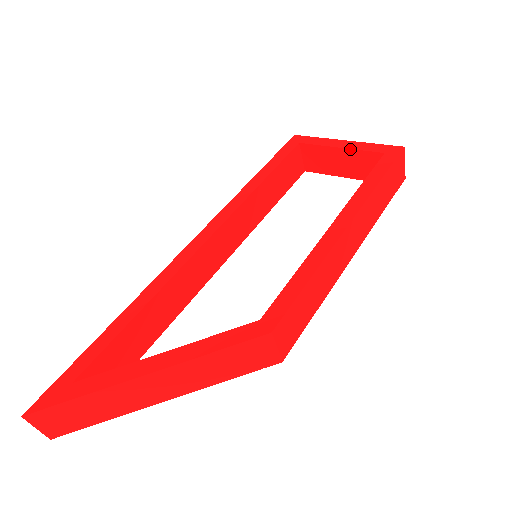
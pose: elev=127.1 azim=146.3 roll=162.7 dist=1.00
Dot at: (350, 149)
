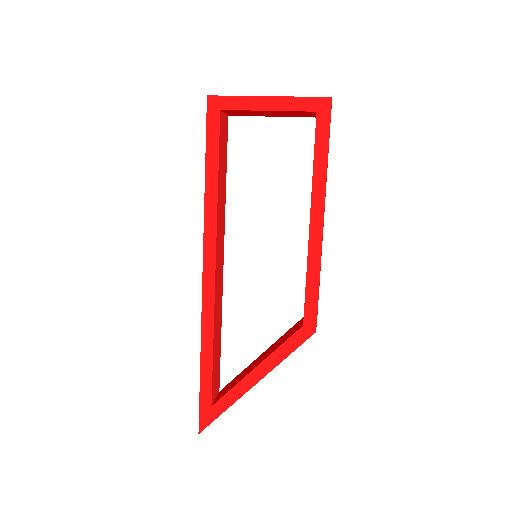
Dot at: (279, 111)
